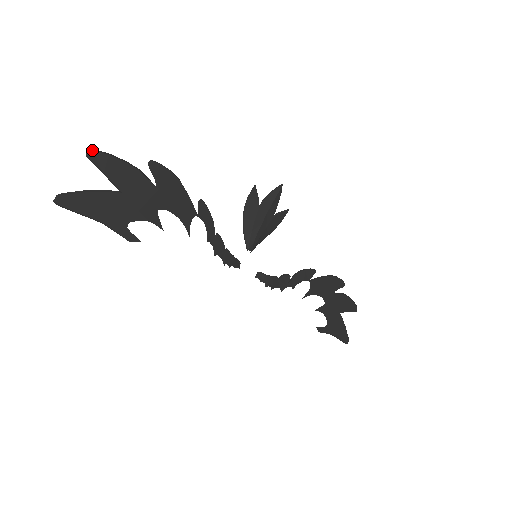
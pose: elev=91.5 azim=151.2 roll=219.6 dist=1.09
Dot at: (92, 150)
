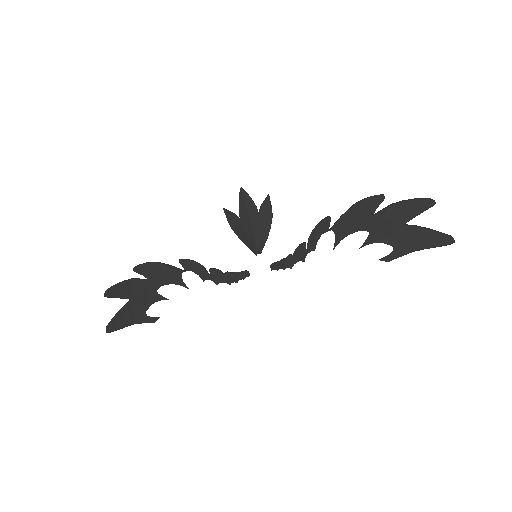
Dot at: (105, 291)
